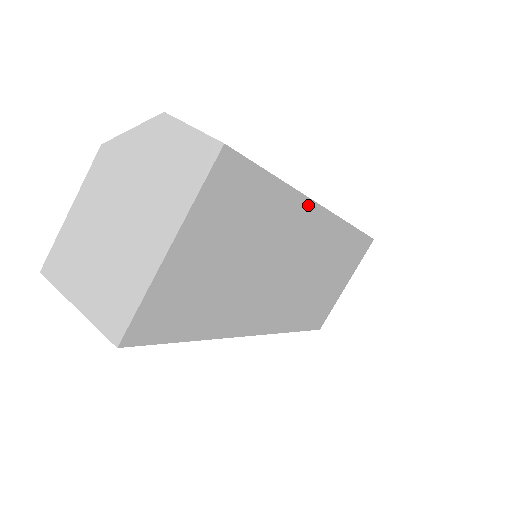
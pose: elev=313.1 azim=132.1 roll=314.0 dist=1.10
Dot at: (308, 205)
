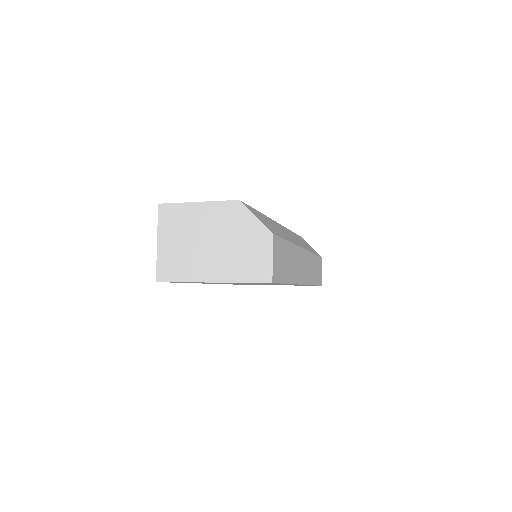
Dot at: (294, 284)
